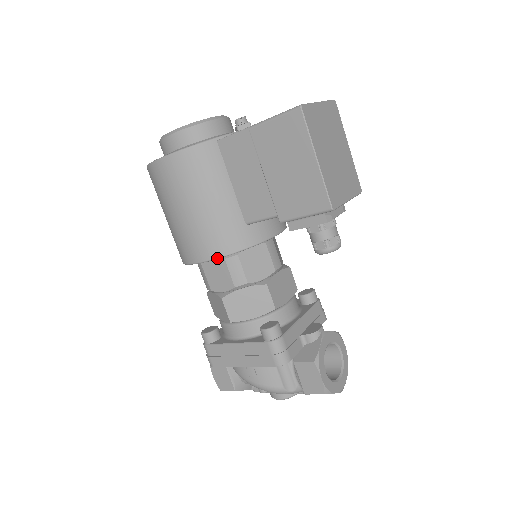
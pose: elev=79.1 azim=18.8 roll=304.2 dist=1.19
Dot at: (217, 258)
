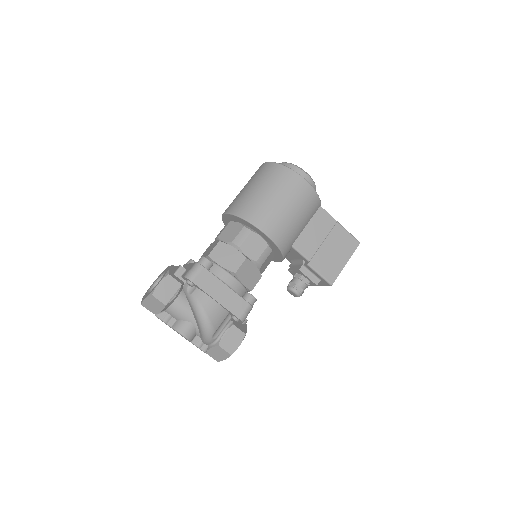
Dot at: (275, 243)
